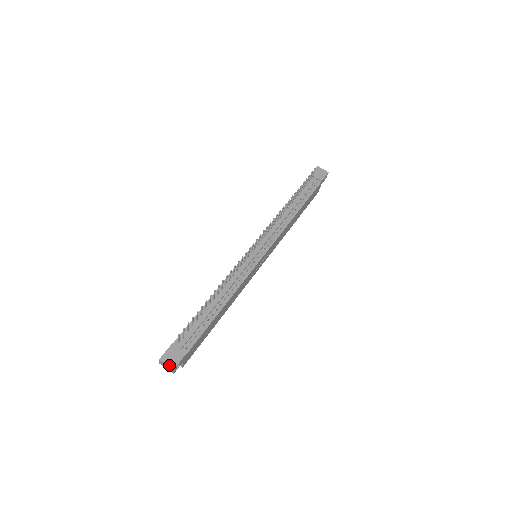
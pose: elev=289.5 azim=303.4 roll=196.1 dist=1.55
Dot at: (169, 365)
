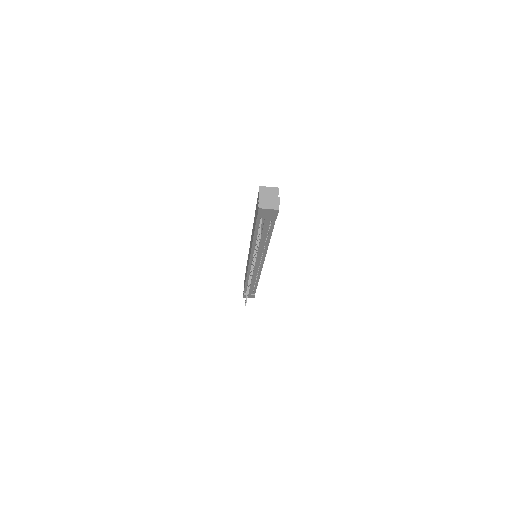
Dot at: occluded
